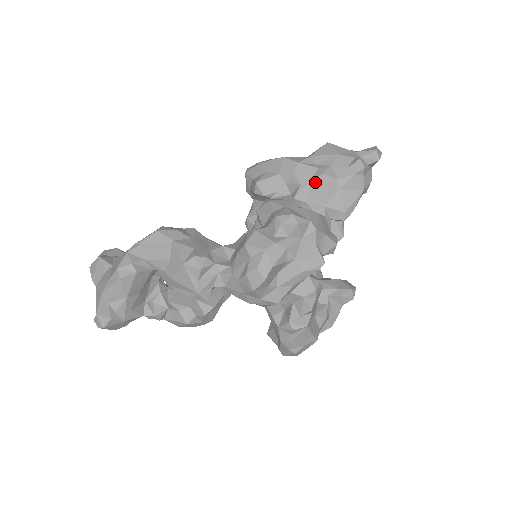
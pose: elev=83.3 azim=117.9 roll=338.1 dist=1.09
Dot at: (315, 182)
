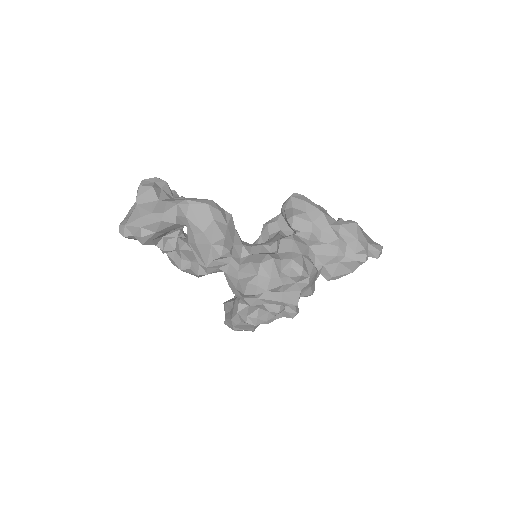
Dot at: (330, 247)
